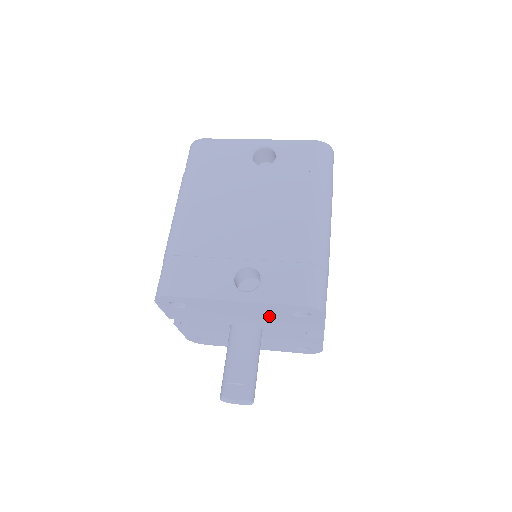
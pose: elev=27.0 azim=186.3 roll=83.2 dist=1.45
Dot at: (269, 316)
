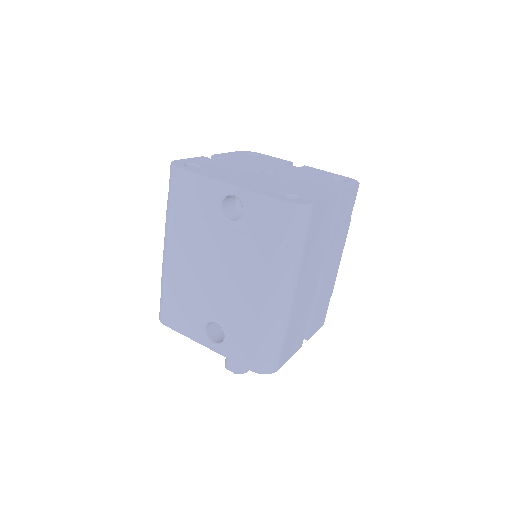
Dot at: occluded
